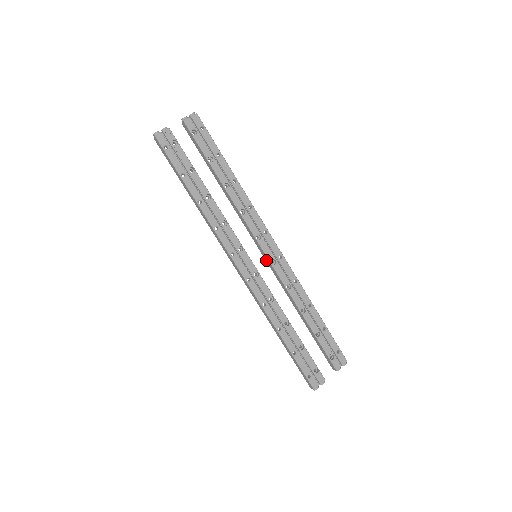
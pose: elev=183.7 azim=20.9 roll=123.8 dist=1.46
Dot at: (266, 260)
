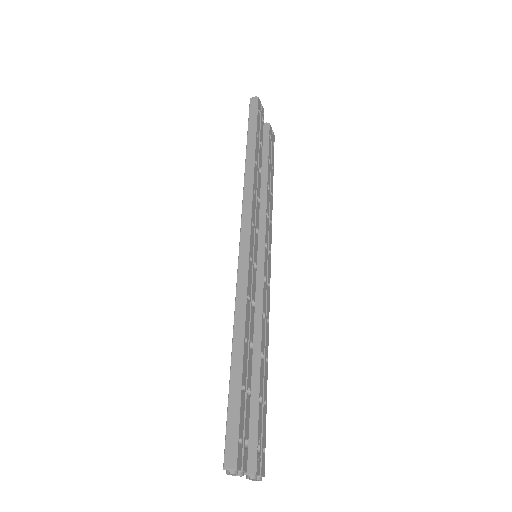
Dot at: (256, 272)
